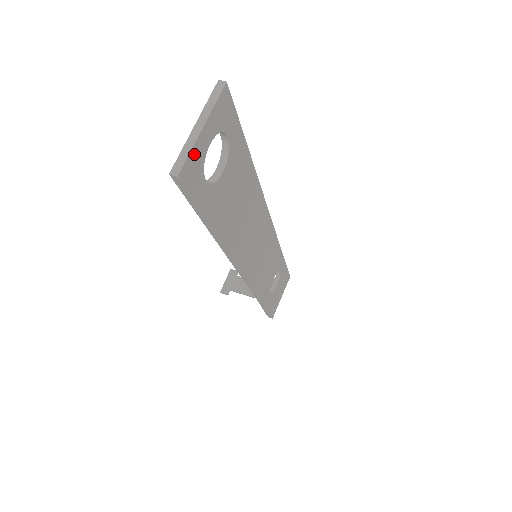
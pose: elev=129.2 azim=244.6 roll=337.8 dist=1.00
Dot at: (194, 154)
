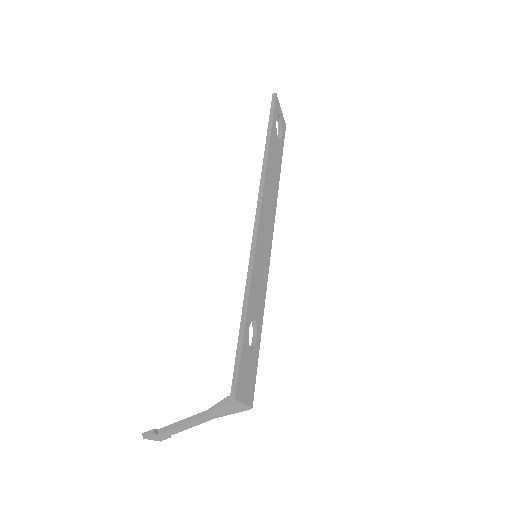
Dot at: (279, 105)
